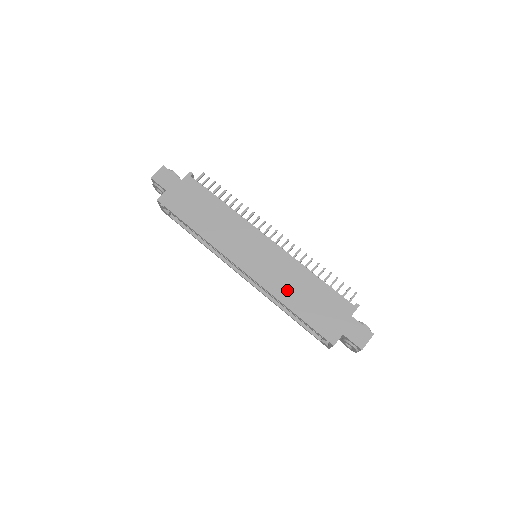
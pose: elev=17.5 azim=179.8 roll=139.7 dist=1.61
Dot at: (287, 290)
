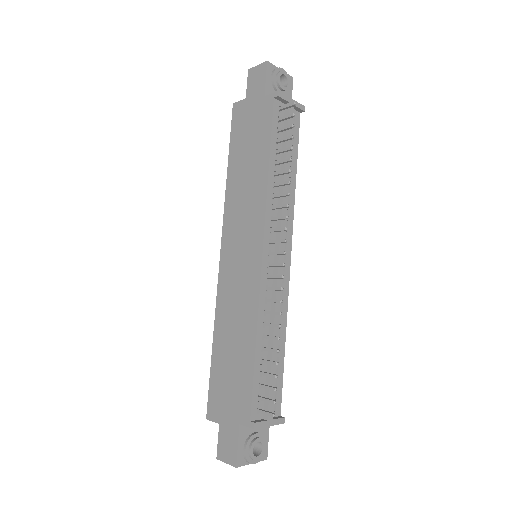
Dot at: (226, 323)
